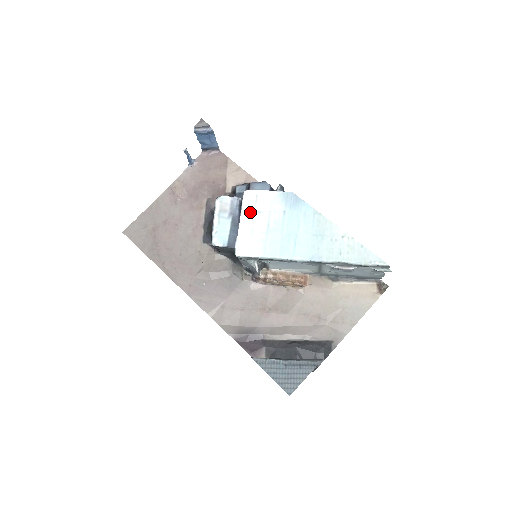
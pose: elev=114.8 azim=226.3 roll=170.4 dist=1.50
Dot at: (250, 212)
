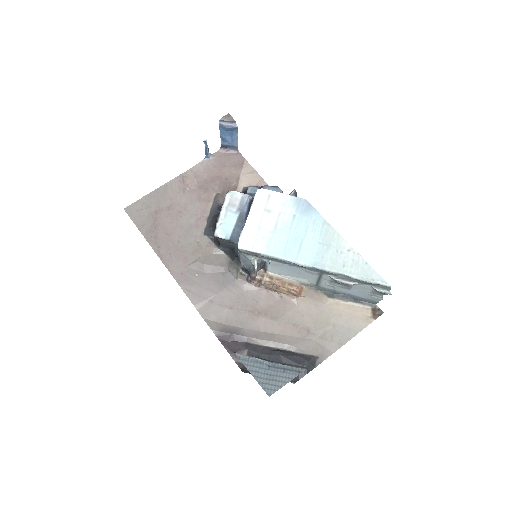
Dot at: (260, 209)
